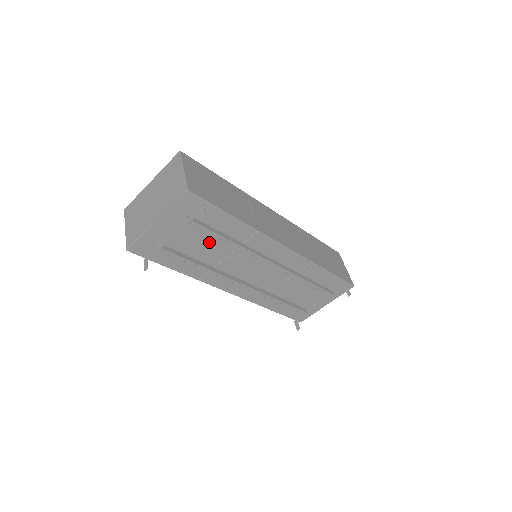
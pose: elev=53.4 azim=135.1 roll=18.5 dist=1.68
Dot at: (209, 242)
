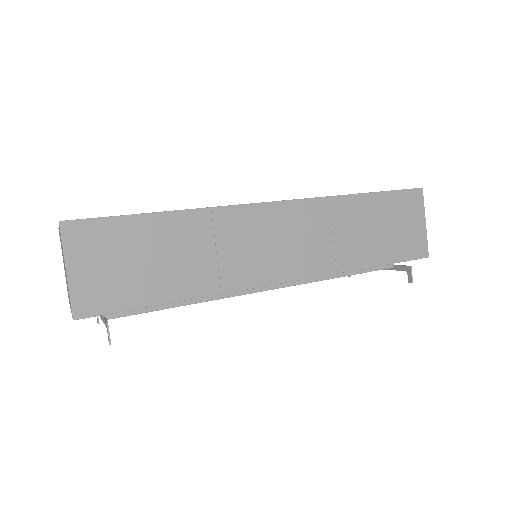
Dot at: occluded
